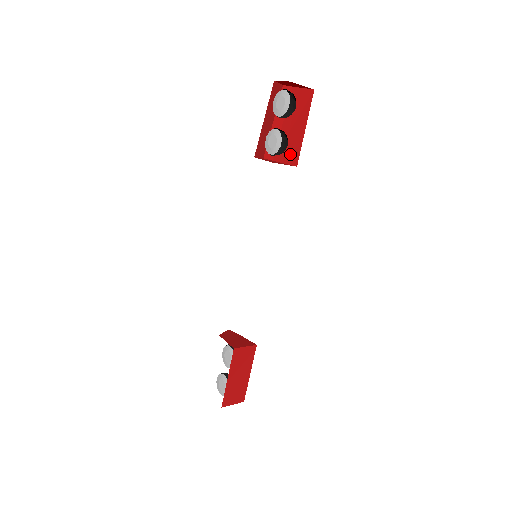
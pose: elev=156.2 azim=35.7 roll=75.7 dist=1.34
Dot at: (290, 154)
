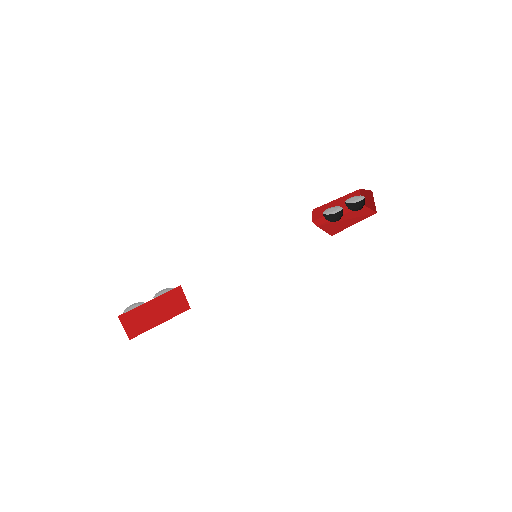
Dot at: (333, 229)
